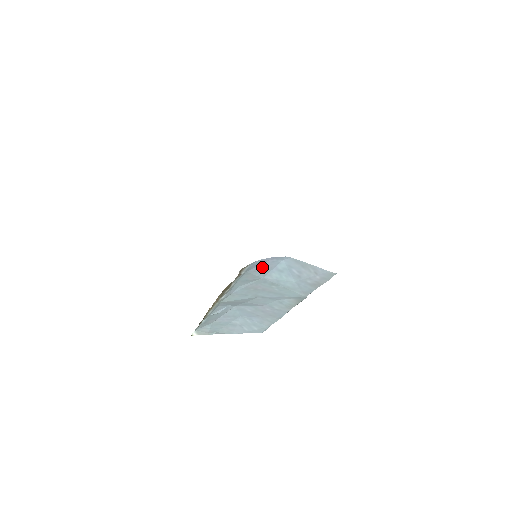
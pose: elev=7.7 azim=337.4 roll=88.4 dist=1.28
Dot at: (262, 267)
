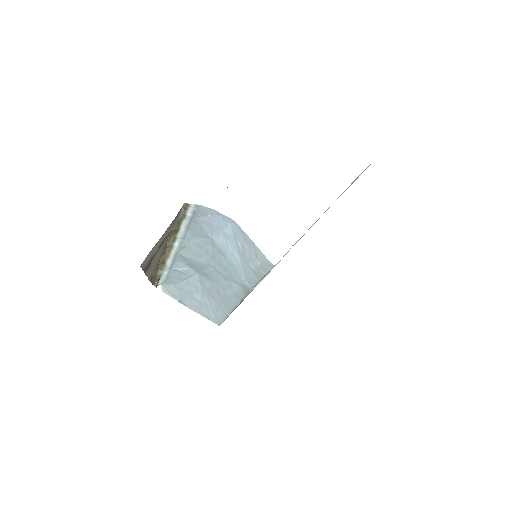
Dot at: (209, 220)
